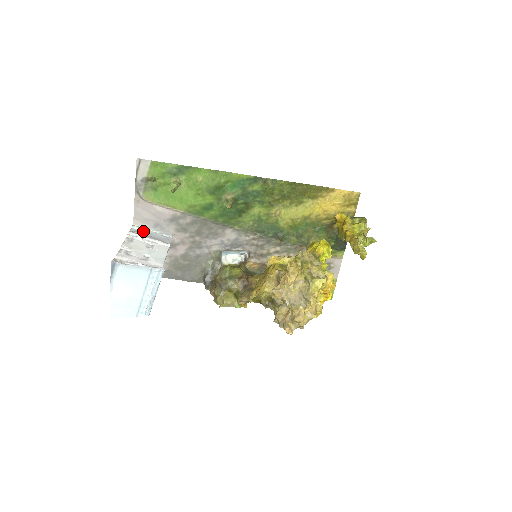
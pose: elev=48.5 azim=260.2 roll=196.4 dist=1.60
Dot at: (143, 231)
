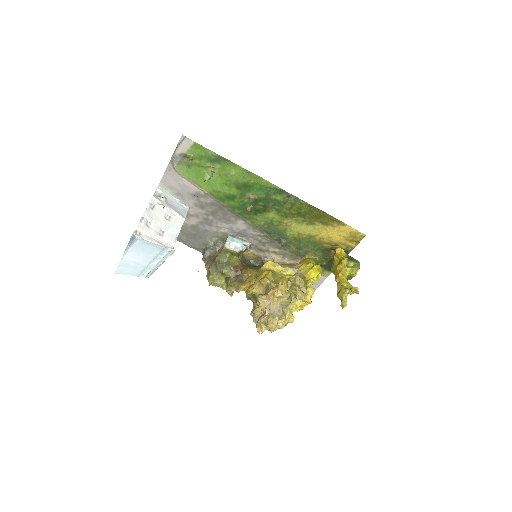
Dot at: (165, 197)
